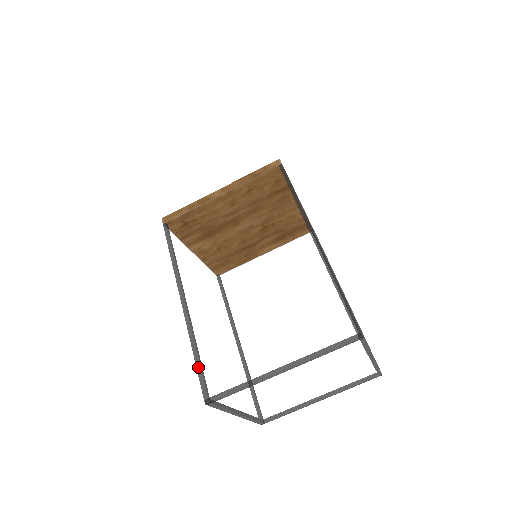
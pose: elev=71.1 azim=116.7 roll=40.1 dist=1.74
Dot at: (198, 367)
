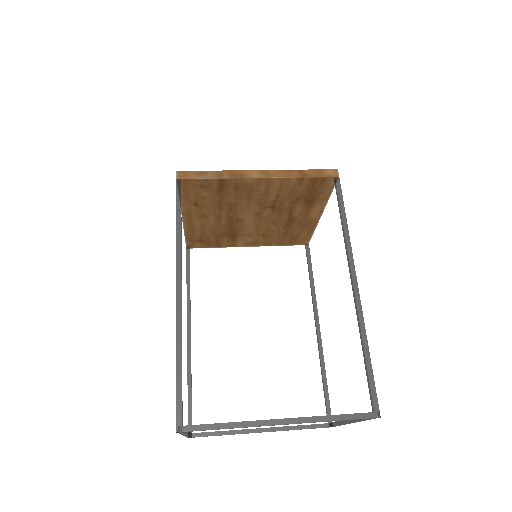
Dot at: occluded
